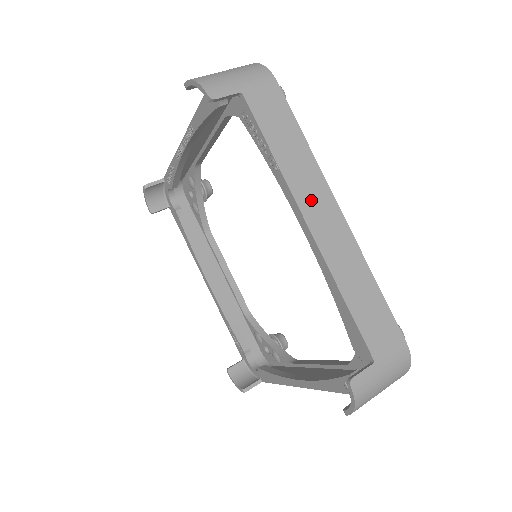
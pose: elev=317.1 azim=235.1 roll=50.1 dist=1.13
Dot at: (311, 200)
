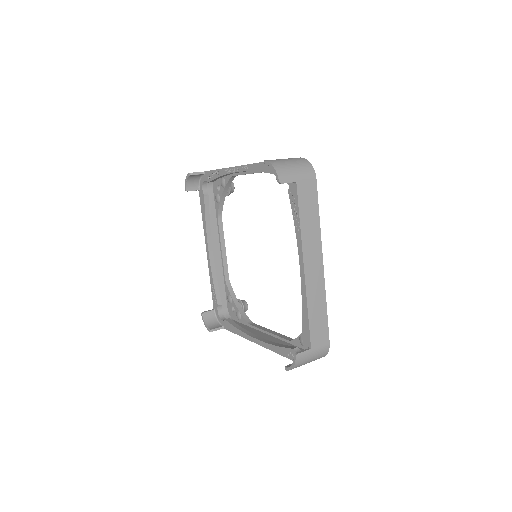
Dot at: (310, 254)
